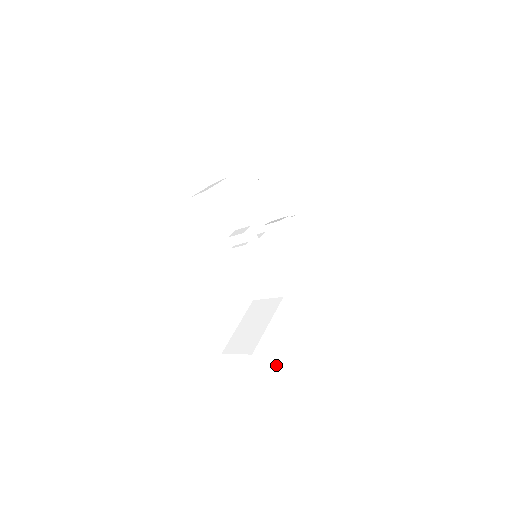
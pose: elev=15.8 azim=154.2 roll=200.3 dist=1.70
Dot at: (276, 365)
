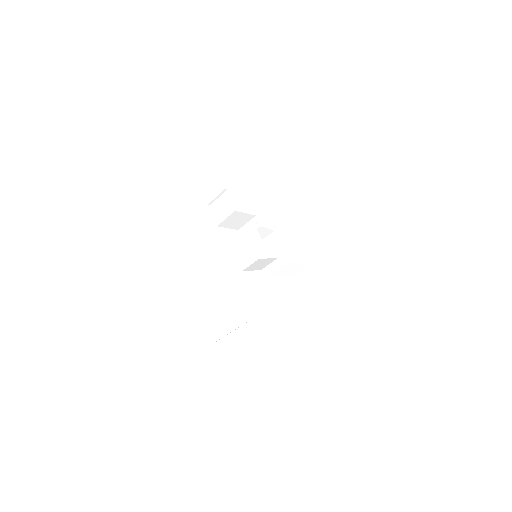
Dot at: (260, 325)
